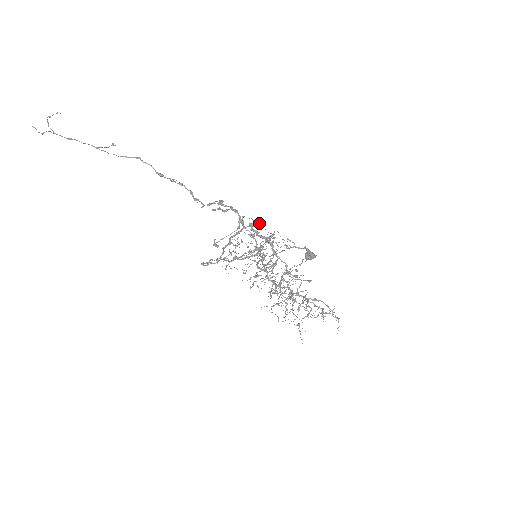
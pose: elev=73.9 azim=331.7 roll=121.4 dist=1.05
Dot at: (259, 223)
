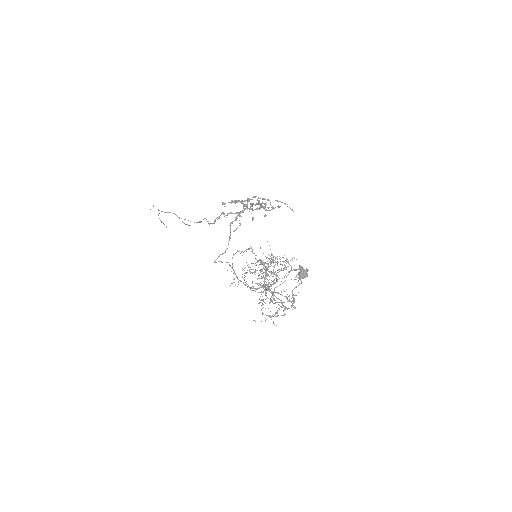
Dot at: (268, 258)
